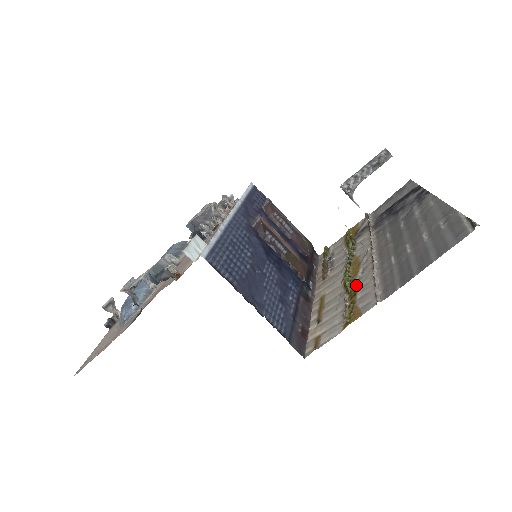
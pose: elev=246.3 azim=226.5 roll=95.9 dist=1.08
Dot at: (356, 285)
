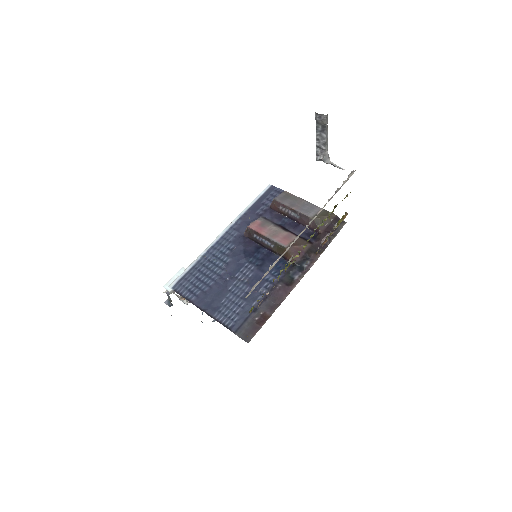
Dot at: occluded
